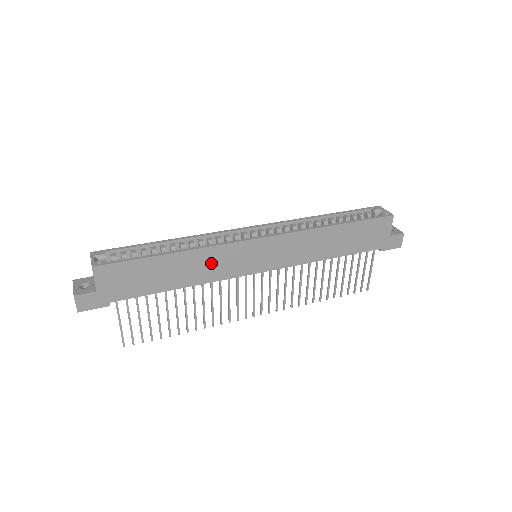
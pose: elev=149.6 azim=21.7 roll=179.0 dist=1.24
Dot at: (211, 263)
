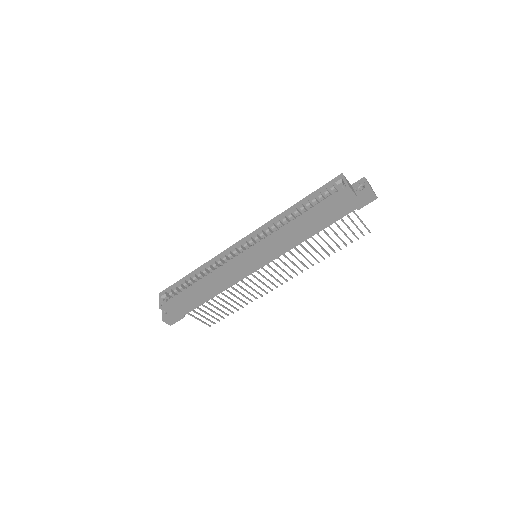
Dot at: (224, 278)
